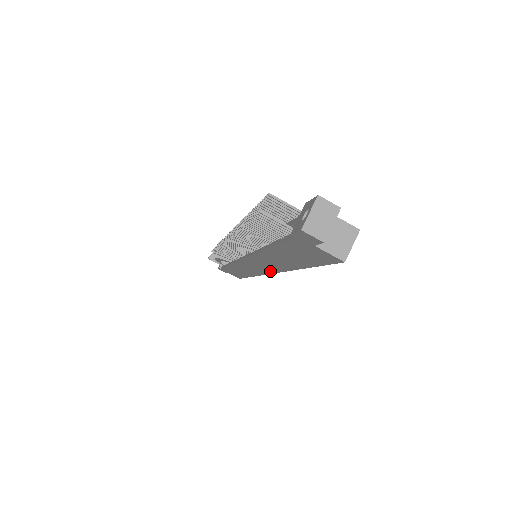
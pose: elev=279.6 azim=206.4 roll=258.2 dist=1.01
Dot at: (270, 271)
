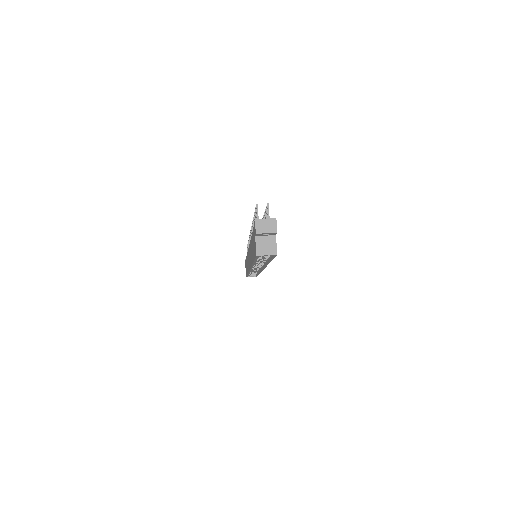
Dot at: occluded
